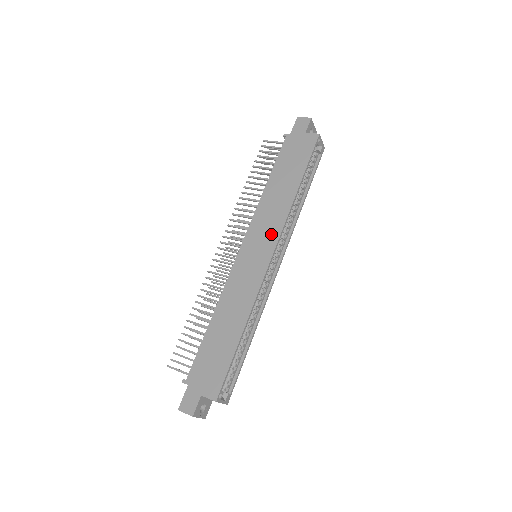
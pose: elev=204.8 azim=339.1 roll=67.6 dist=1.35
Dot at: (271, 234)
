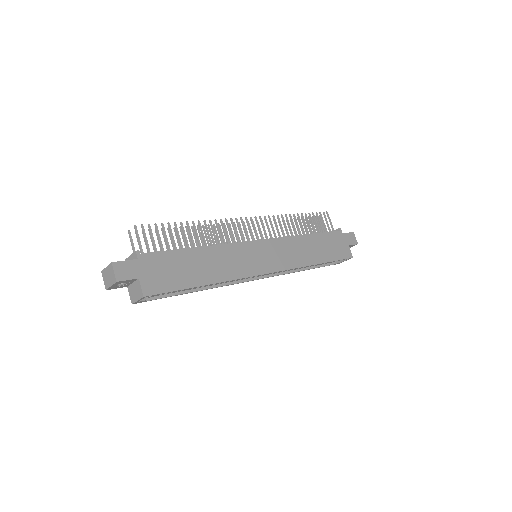
Dot at: (282, 262)
